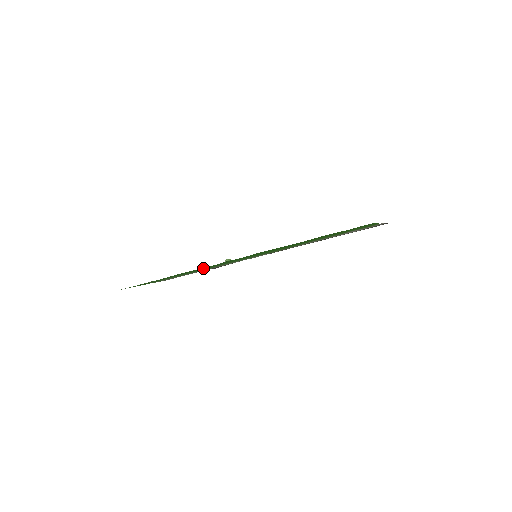
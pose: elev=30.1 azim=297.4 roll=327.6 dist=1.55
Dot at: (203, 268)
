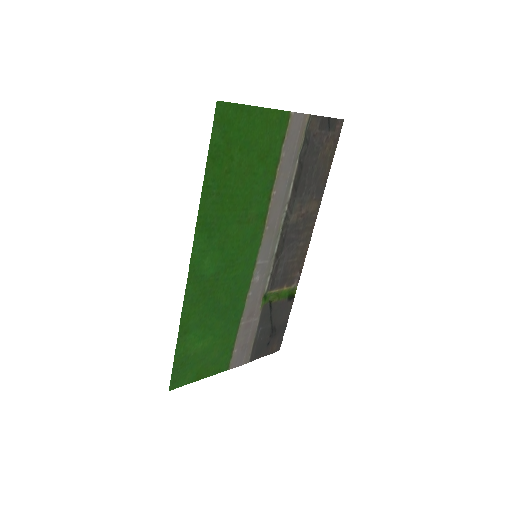
Dot at: (210, 301)
